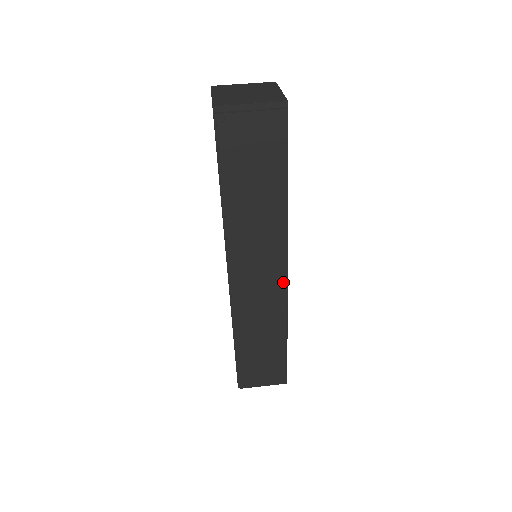
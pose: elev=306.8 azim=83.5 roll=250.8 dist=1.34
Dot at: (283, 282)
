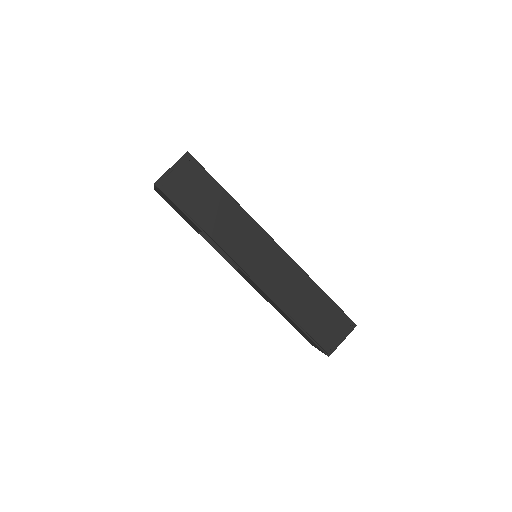
Dot at: (279, 251)
